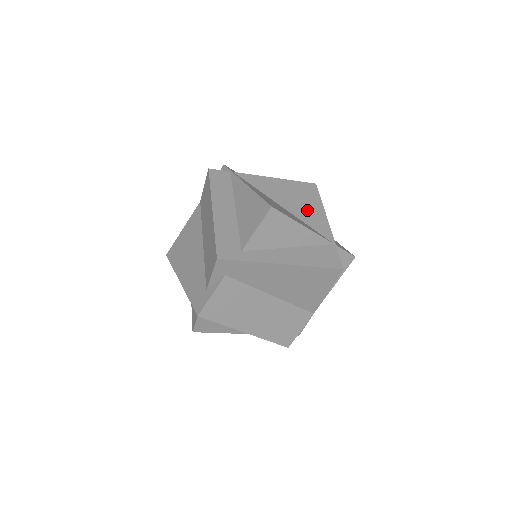
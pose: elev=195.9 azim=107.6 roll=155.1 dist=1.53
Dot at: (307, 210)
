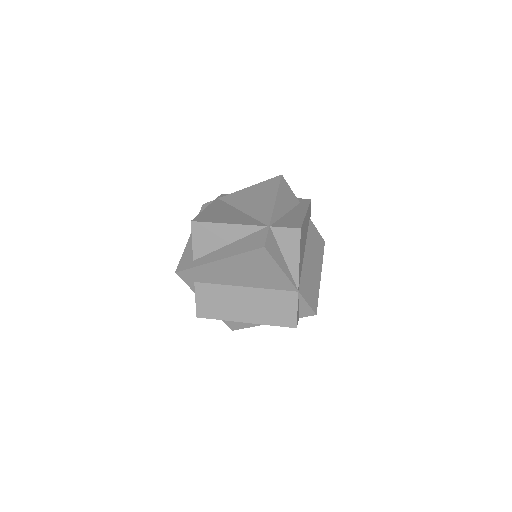
Dot at: (260, 204)
